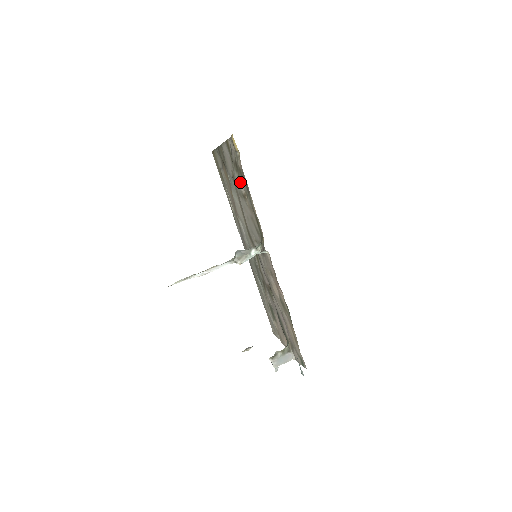
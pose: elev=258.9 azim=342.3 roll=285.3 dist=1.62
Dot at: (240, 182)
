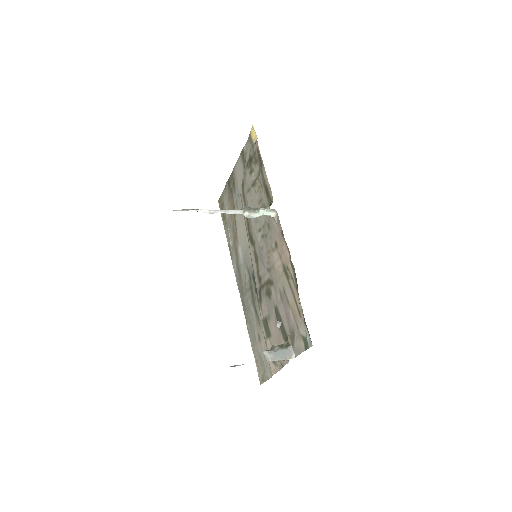
Dot at: (252, 173)
